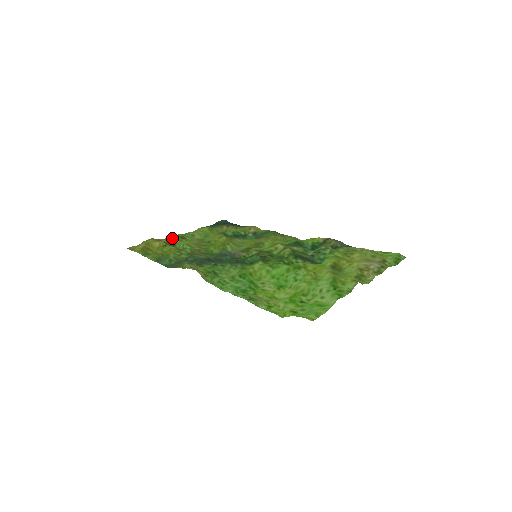
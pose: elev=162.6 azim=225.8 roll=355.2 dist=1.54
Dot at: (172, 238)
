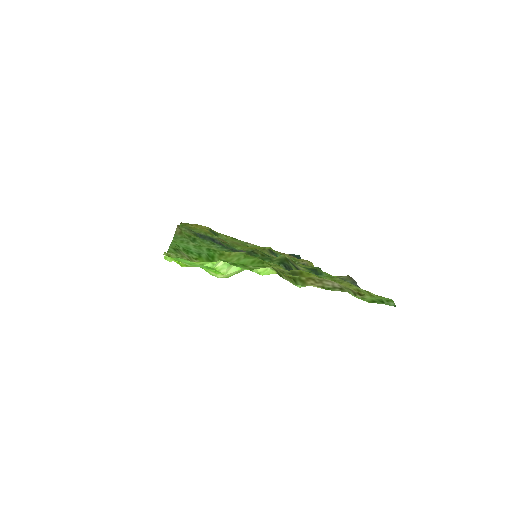
Dot at: occluded
